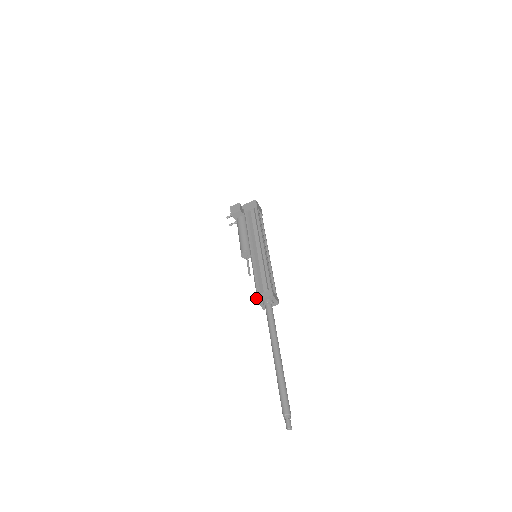
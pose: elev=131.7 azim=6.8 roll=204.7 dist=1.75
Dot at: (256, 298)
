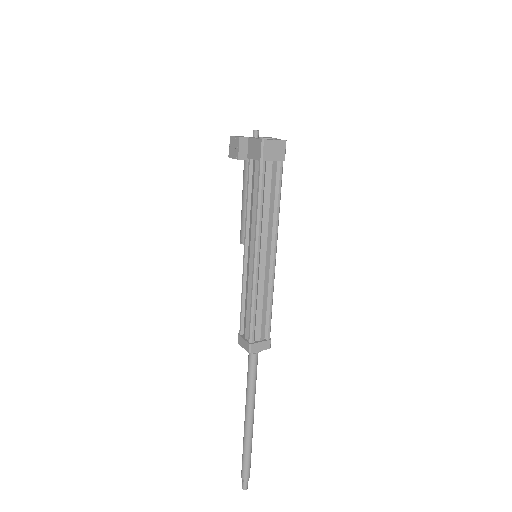
Dot at: occluded
